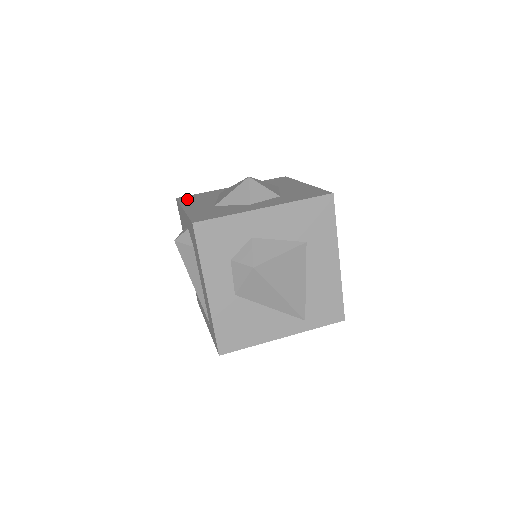
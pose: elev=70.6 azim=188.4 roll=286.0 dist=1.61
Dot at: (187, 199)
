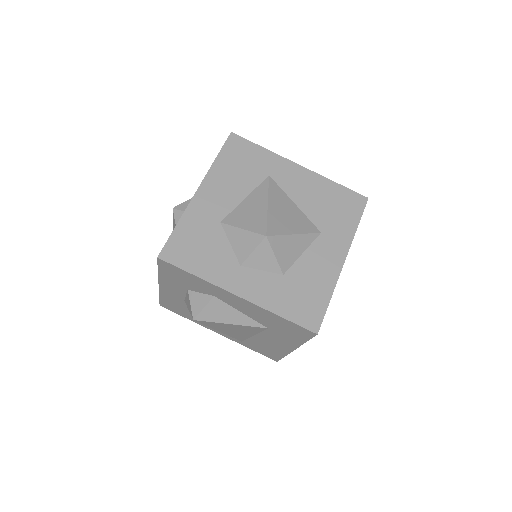
Dot at: (231, 155)
